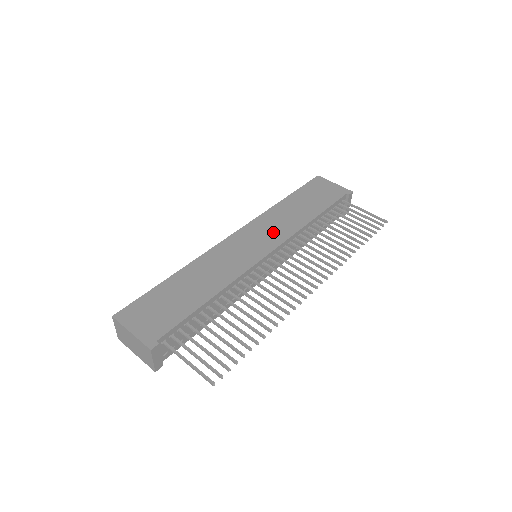
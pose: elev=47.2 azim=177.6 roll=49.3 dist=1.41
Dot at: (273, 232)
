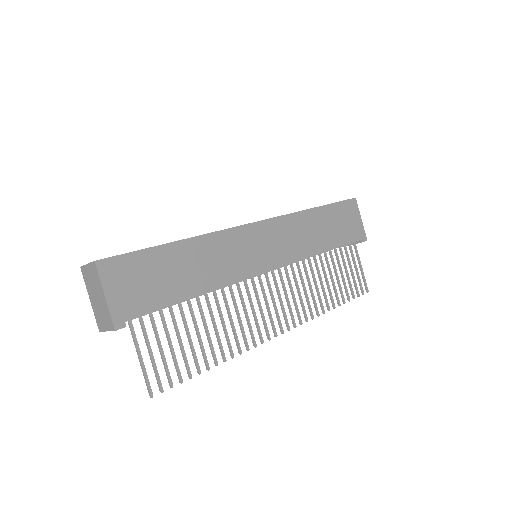
Dot at: (287, 246)
